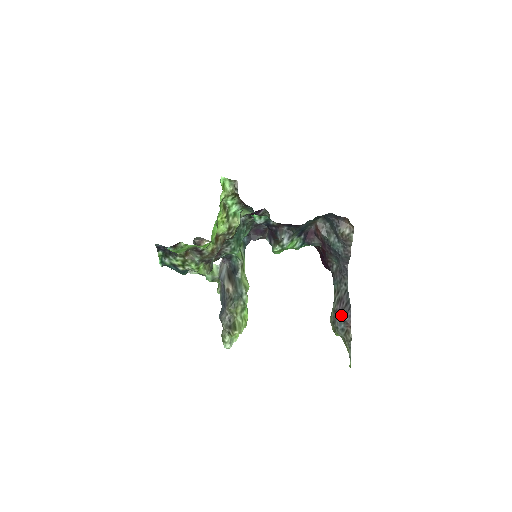
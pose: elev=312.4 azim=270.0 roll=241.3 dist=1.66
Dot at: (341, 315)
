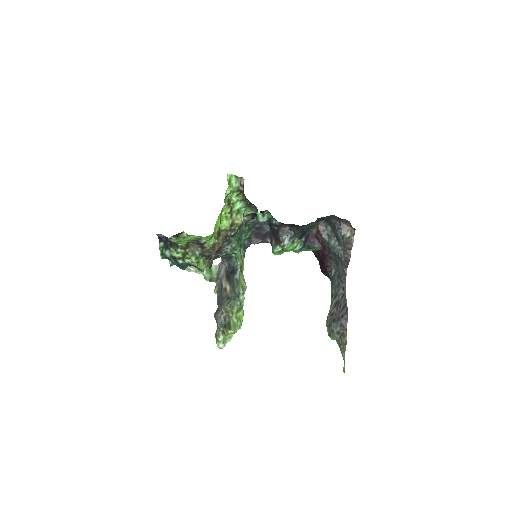
Dot at: (337, 318)
